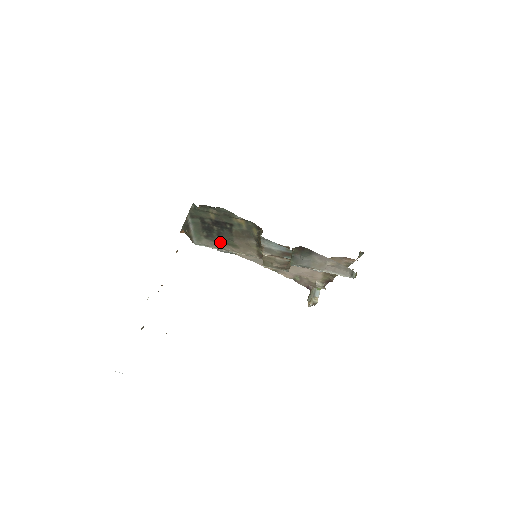
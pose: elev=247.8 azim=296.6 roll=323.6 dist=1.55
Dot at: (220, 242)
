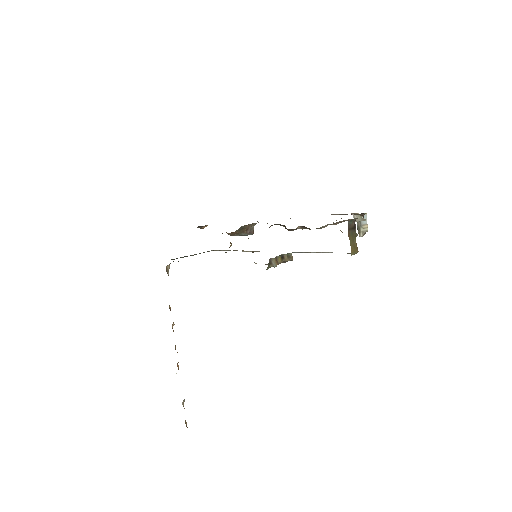
Dot at: occluded
